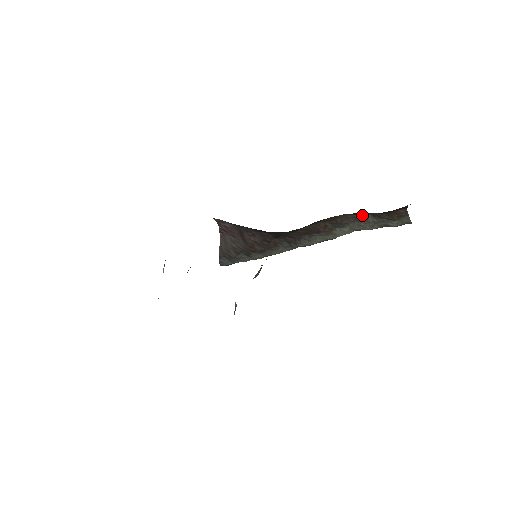
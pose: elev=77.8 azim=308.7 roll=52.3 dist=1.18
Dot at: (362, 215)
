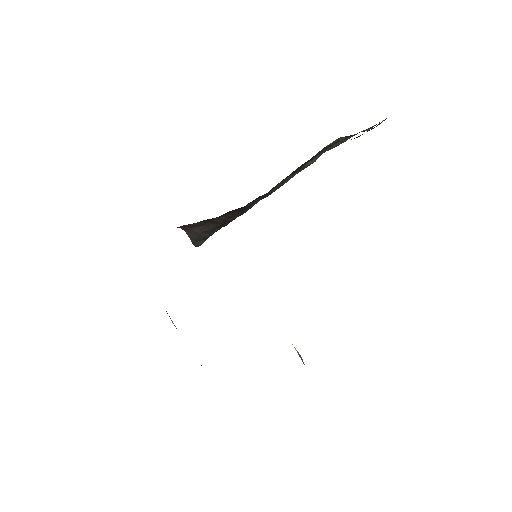
Dot at: (334, 142)
